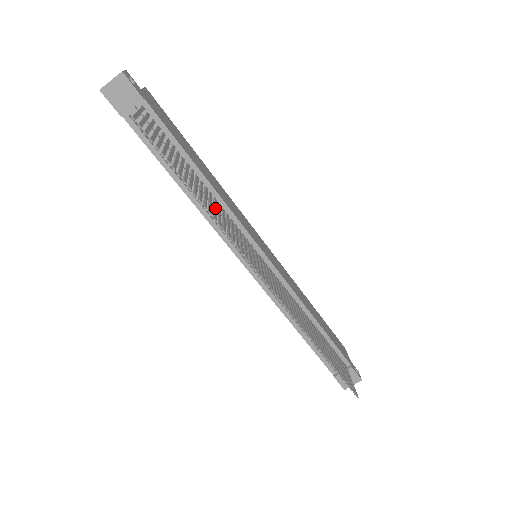
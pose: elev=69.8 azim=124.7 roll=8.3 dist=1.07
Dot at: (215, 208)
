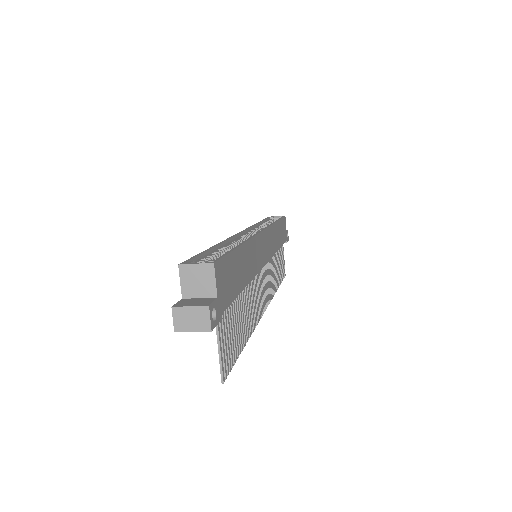
Dot at: (249, 308)
